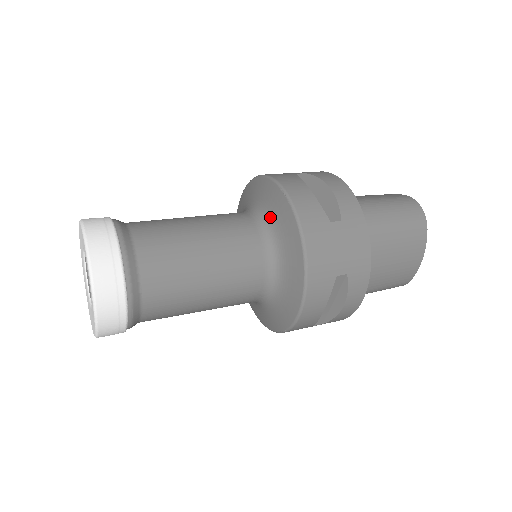
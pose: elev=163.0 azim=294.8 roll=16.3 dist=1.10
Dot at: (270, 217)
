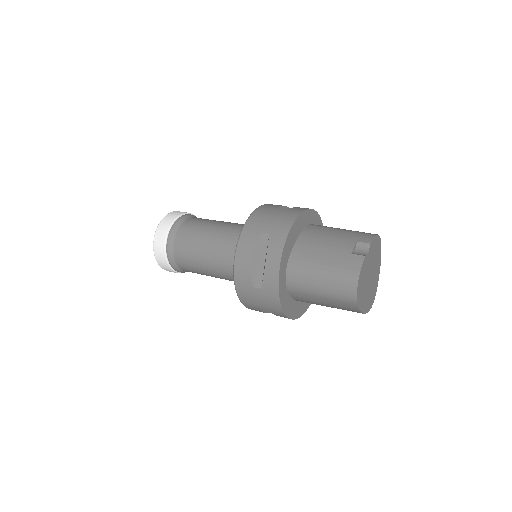
Dot at: occluded
